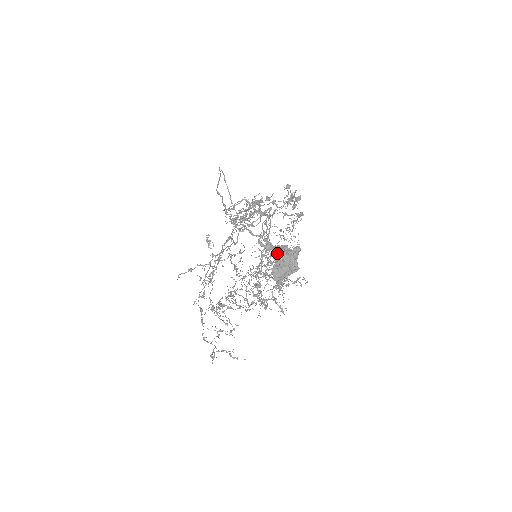
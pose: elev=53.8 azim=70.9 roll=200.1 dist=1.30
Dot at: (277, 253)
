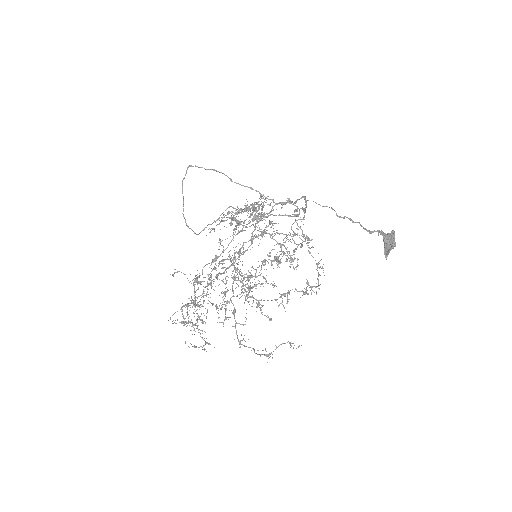
Dot at: (384, 234)
